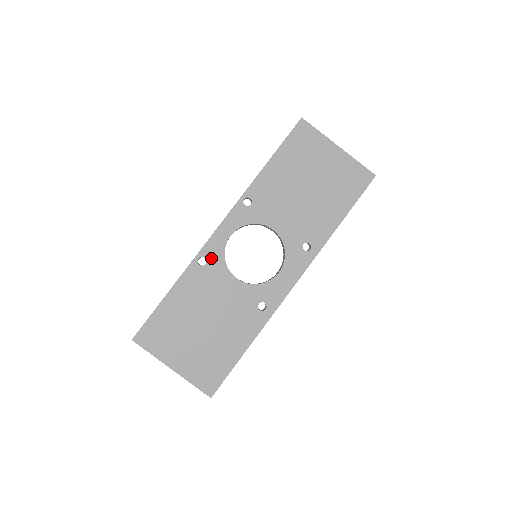
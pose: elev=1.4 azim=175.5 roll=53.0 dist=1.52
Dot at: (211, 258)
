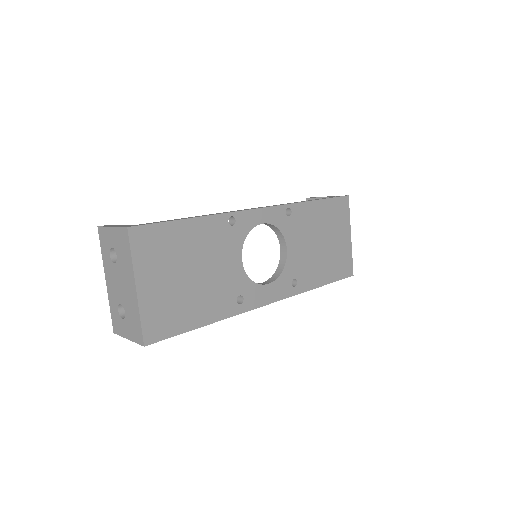
Dot at: (239, 225)
